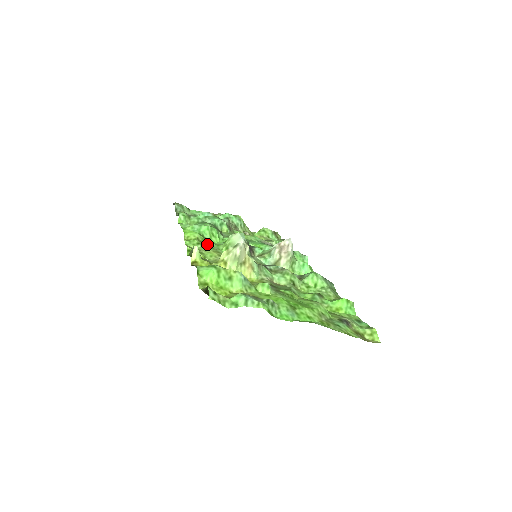
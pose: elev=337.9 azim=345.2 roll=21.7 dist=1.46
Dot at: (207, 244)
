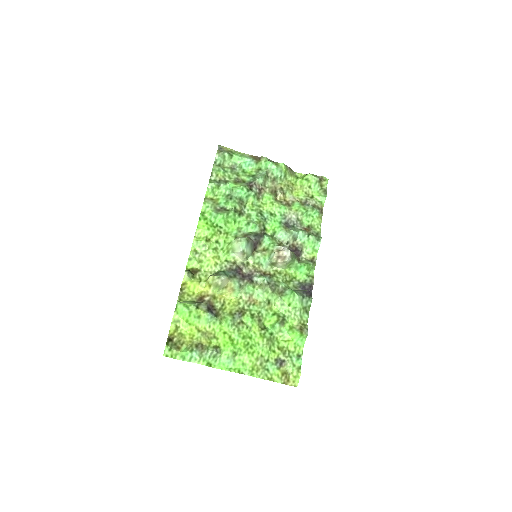
Dot at: (215, 240)
